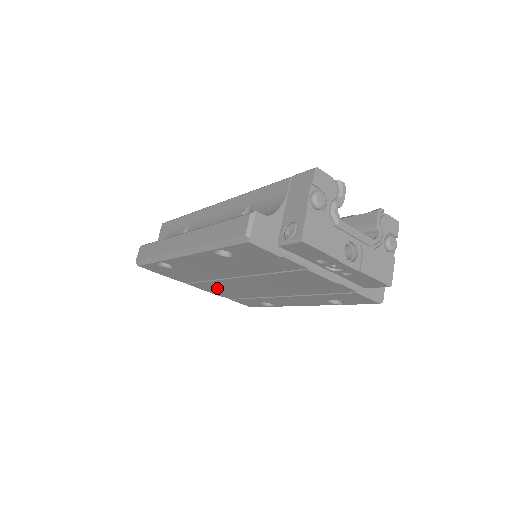
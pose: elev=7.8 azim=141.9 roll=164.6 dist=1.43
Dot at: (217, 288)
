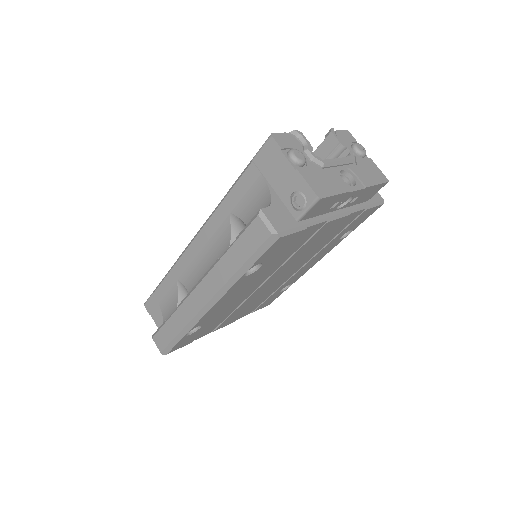
Dot at: (241, 312)
